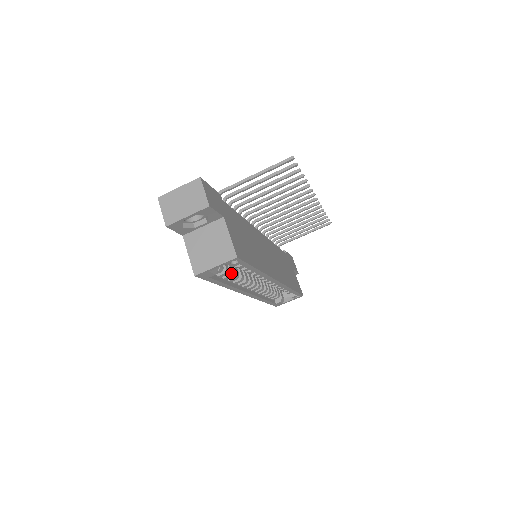
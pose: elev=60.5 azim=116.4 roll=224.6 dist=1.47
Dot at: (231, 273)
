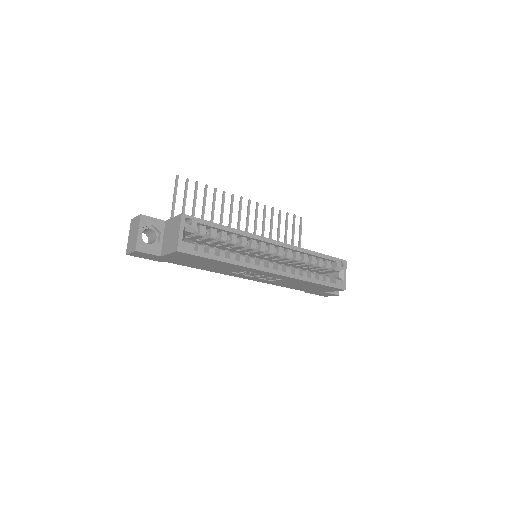
Dot at: (219, 249)
